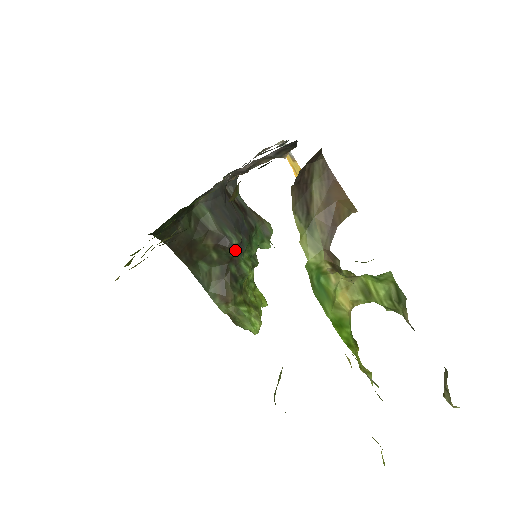
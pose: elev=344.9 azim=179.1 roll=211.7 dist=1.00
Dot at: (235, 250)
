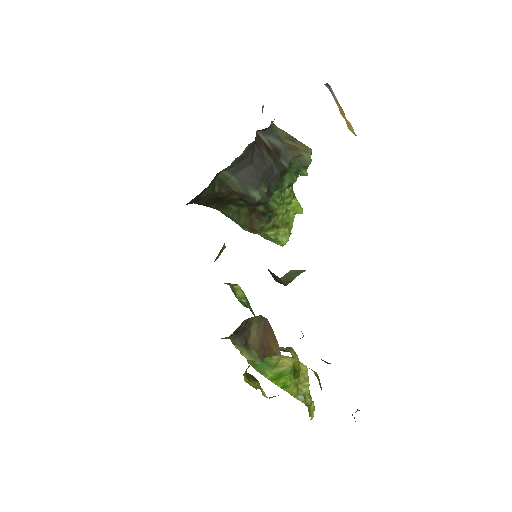
Dot at: occluded
